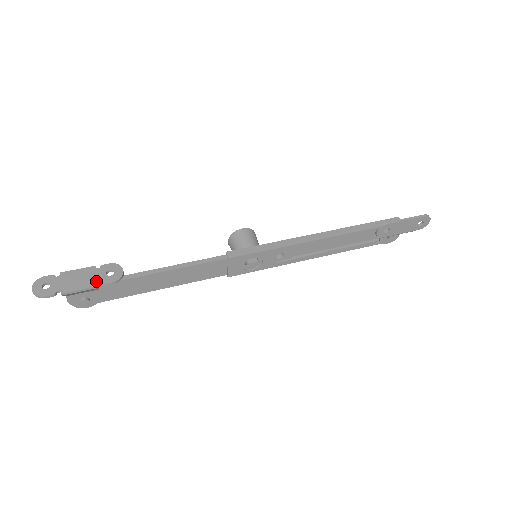
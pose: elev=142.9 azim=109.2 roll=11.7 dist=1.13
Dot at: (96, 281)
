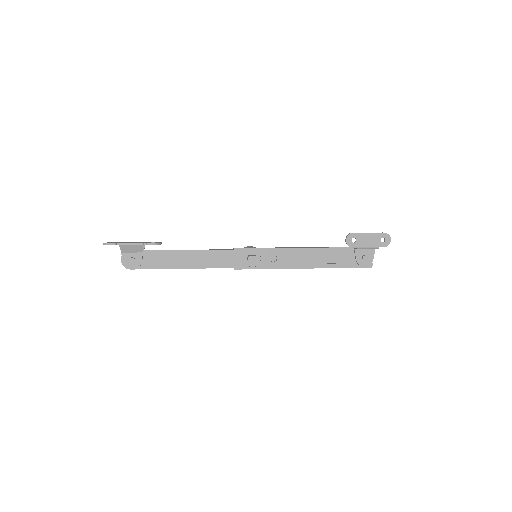
Dot at: (143, 243)
